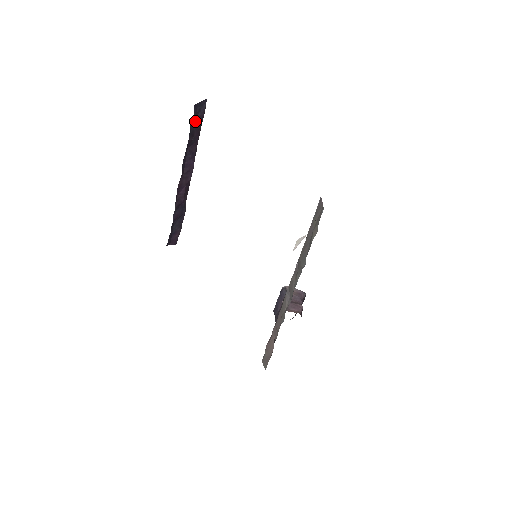
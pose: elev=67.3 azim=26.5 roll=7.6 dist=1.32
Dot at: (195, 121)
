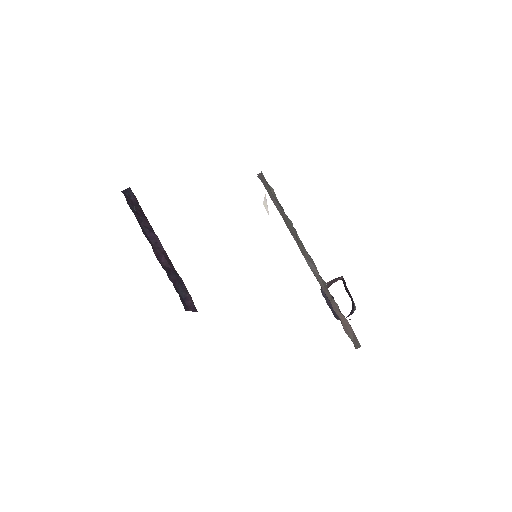
Dot at: (131, 203)
